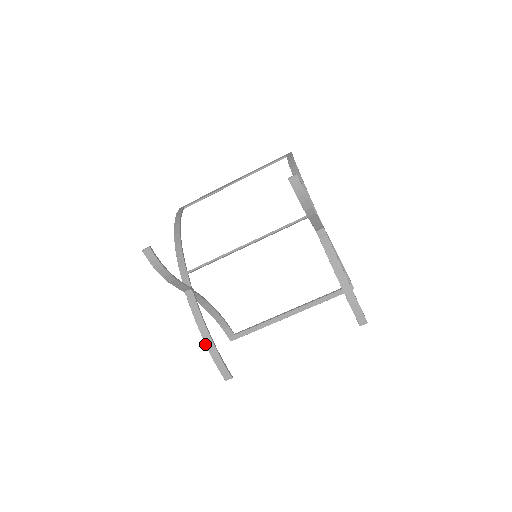
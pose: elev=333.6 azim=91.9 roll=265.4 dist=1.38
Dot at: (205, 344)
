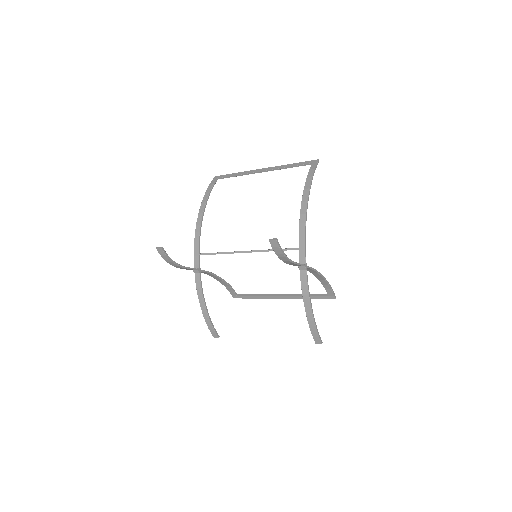
Dot at: (202, 312)
